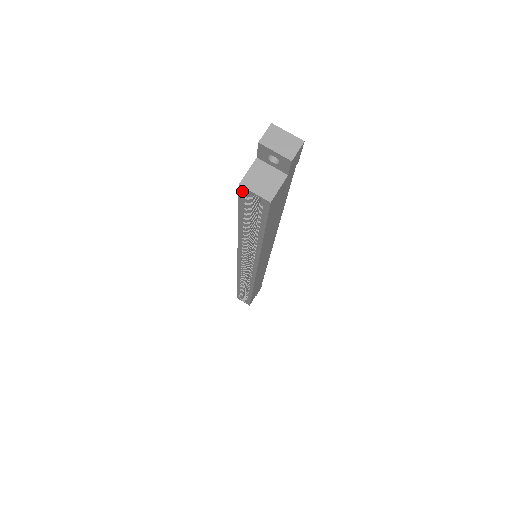
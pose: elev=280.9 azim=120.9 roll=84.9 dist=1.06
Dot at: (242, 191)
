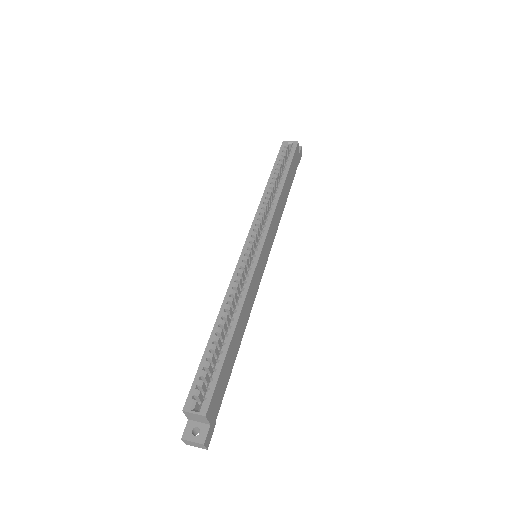
Dot at: (283, 144)
